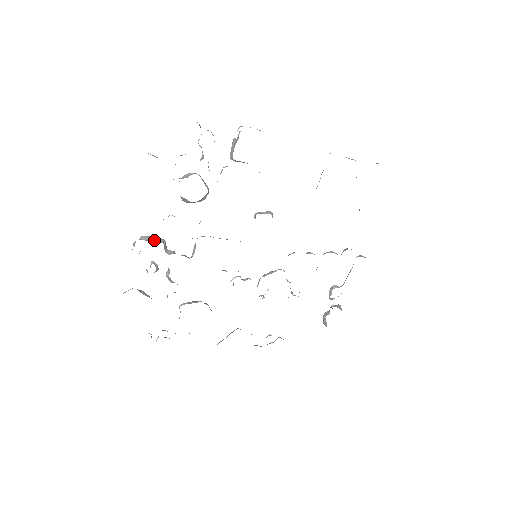
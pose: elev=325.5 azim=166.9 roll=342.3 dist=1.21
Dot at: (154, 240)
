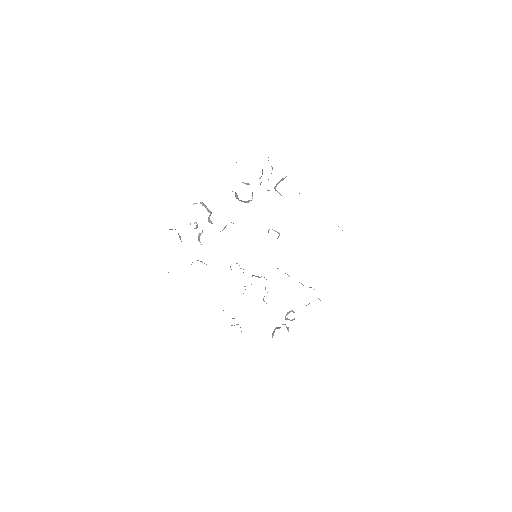
Dot at: (206, 208)
